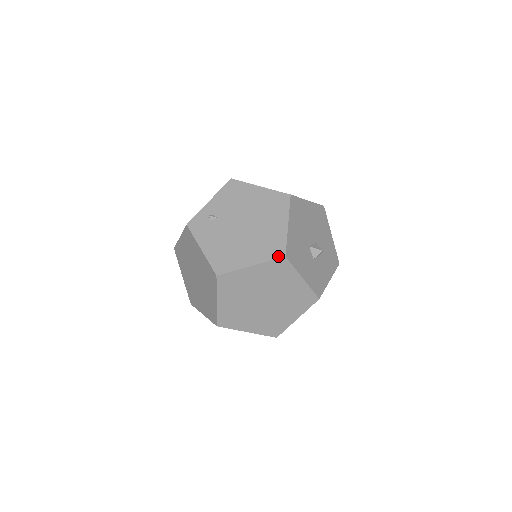
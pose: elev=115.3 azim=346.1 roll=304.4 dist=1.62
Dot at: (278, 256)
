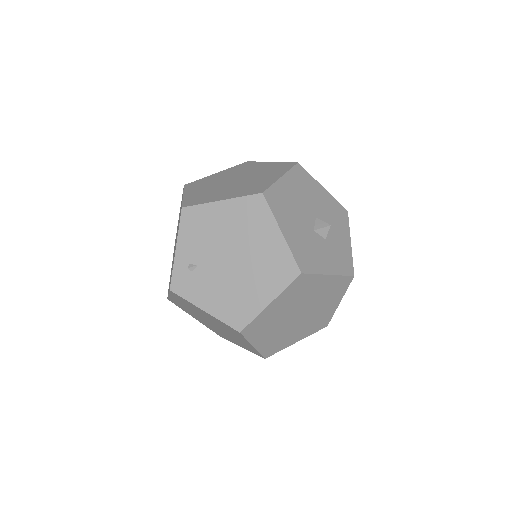
Dot at: (293, 277)
